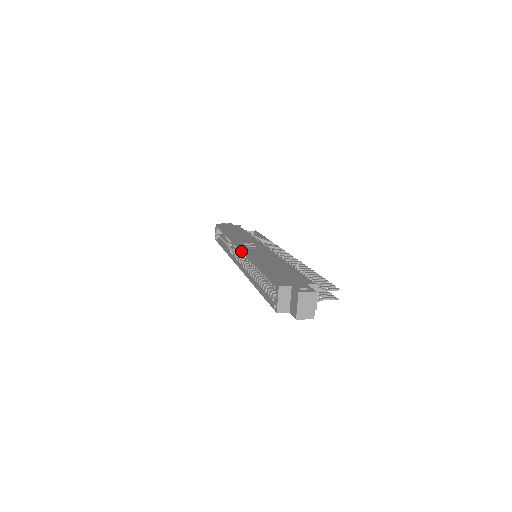
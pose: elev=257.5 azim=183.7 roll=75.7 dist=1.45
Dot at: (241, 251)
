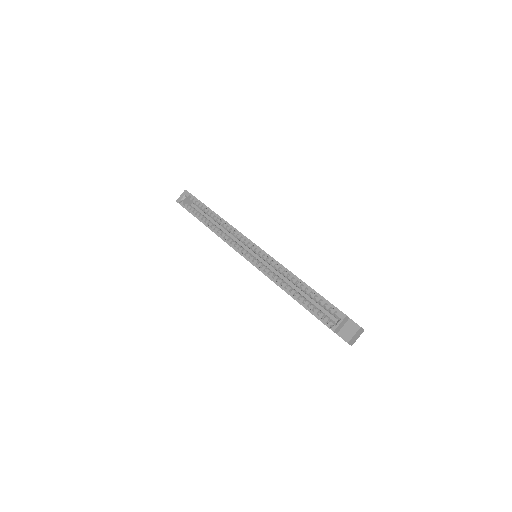
Dot at: (263, 251)
